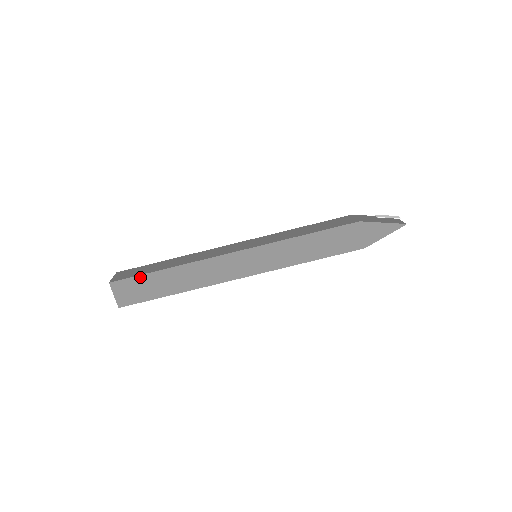
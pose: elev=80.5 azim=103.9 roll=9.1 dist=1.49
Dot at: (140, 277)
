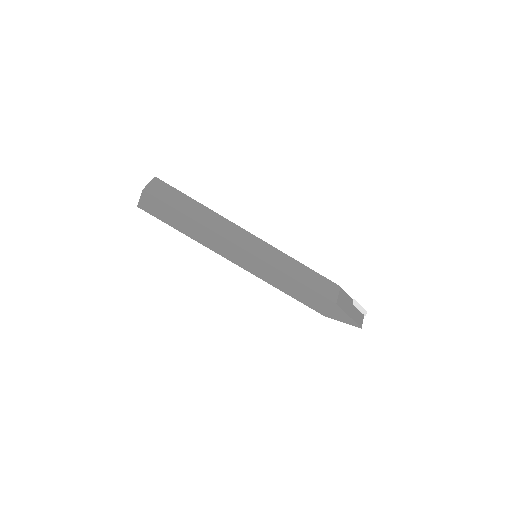
Dot at: (167, 205)
